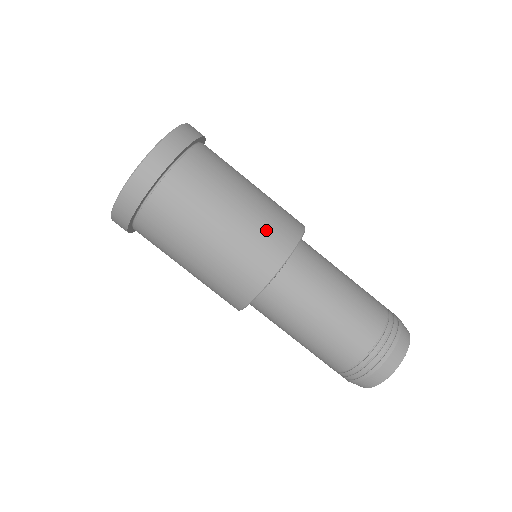
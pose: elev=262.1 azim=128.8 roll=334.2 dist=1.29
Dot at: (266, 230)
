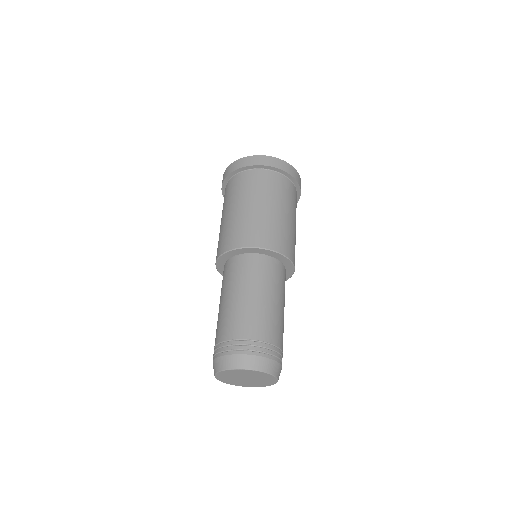
Dot at: (294, 244)
